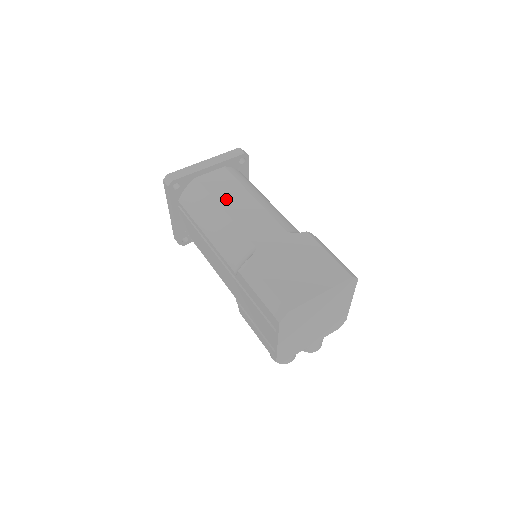
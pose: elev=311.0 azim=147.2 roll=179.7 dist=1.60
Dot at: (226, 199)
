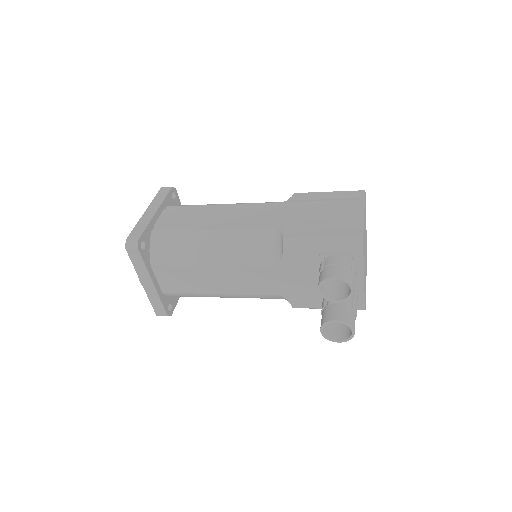
Dot at: occluded
